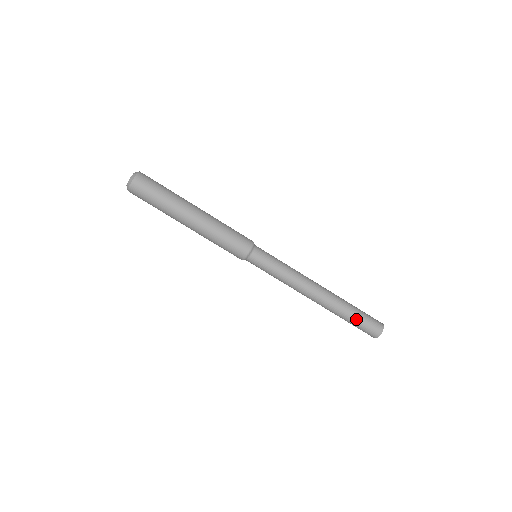
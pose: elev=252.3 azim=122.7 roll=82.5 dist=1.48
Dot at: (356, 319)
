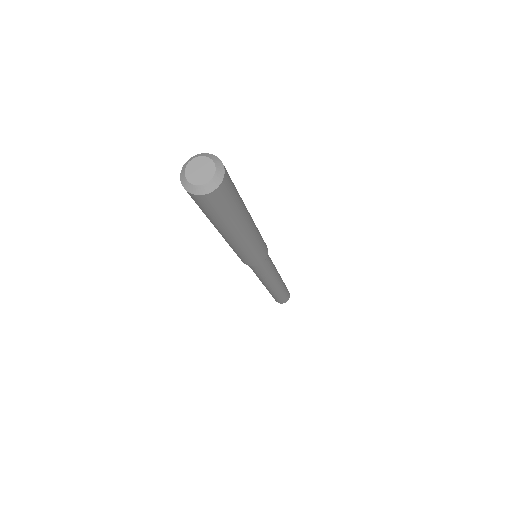
Dot at: (285, 294)
